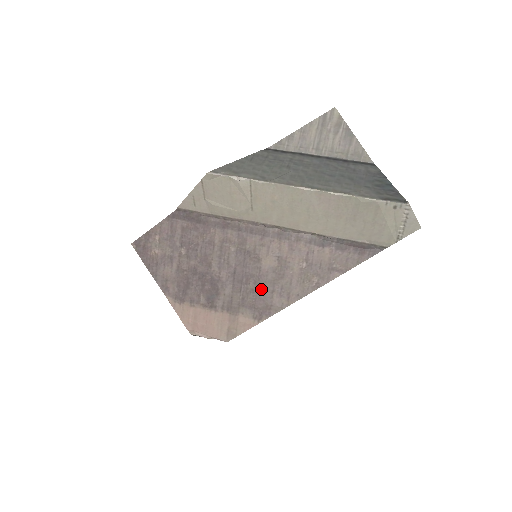
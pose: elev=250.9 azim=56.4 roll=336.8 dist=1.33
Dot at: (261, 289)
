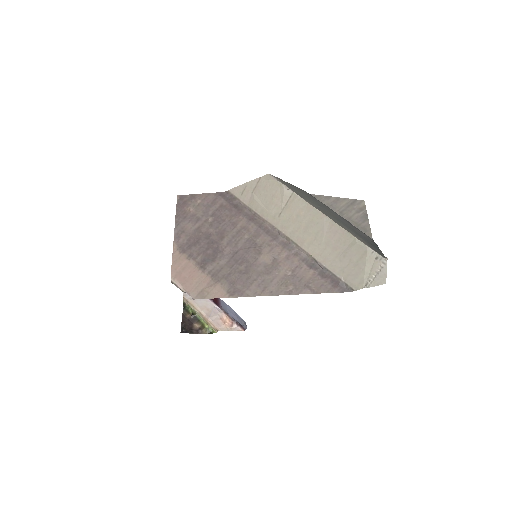
Dot at: (247, 274)
